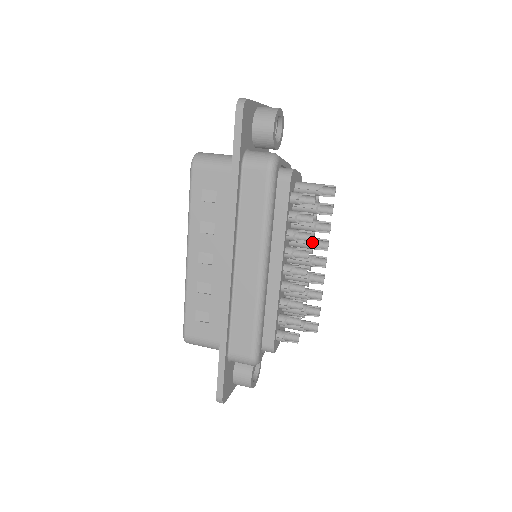
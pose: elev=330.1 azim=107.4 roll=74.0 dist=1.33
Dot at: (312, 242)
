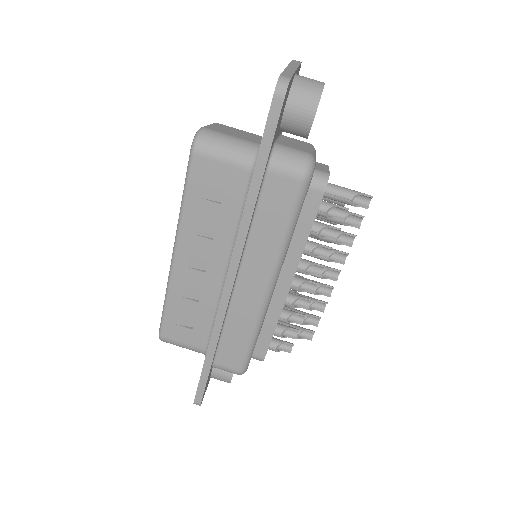
Dot at: occluded
